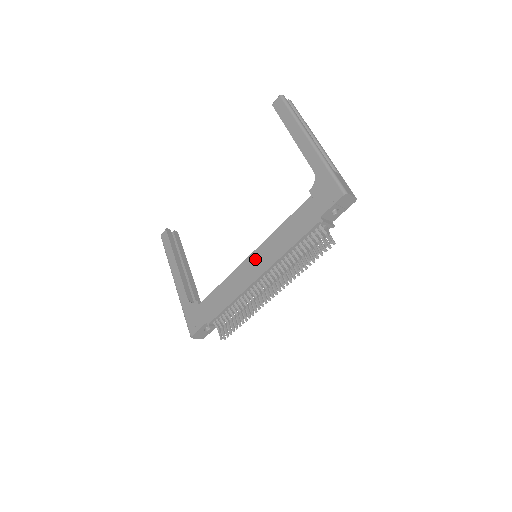
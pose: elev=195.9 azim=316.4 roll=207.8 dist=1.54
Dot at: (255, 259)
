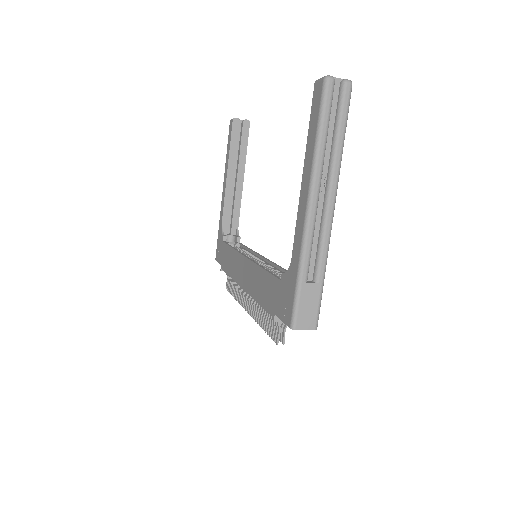
Dot at: (245, 267)
